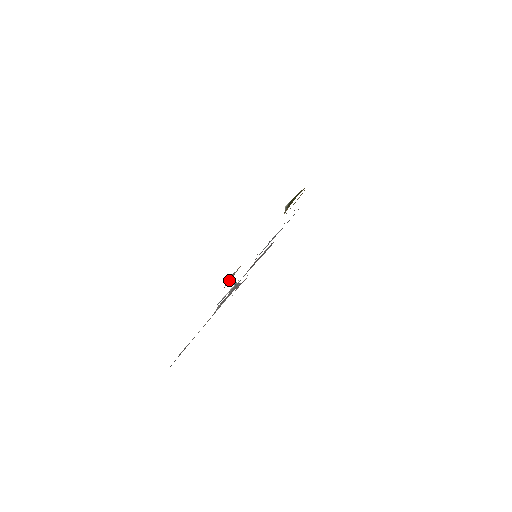
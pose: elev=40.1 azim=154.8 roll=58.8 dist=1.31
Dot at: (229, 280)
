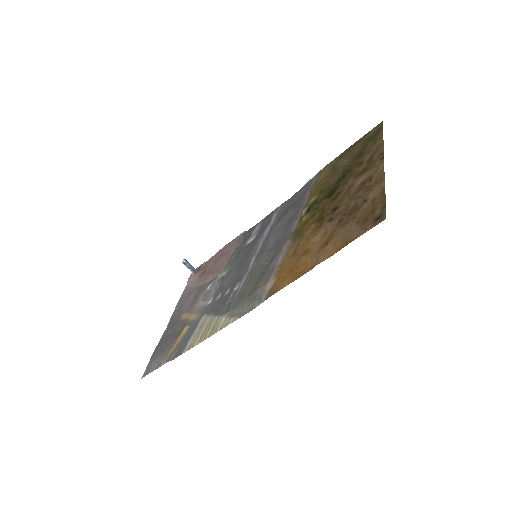
Dot at: (186, 265)
